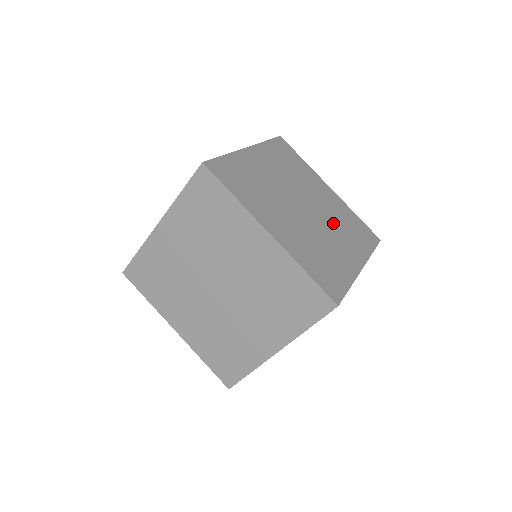
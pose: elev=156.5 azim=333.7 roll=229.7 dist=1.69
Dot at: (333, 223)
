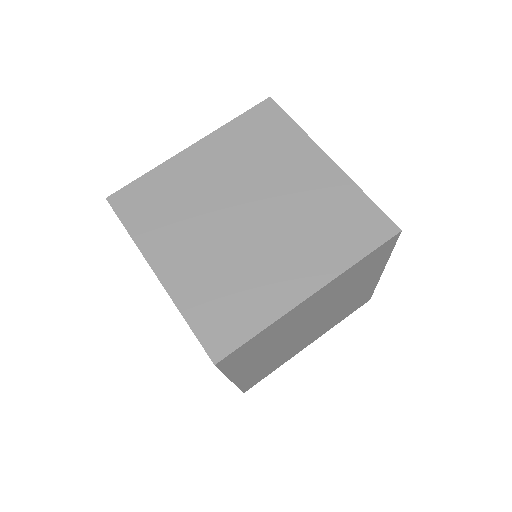
Dot at: (328, 320)
